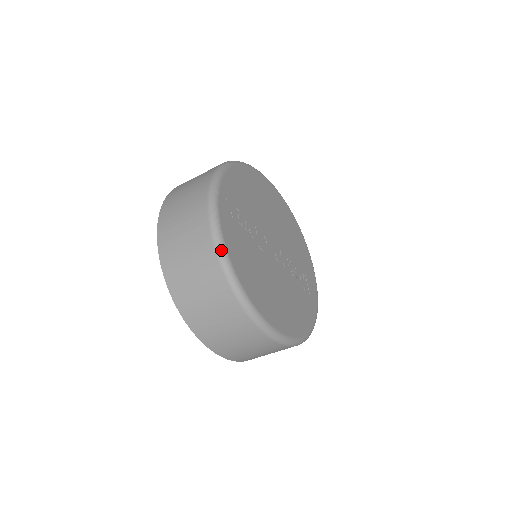
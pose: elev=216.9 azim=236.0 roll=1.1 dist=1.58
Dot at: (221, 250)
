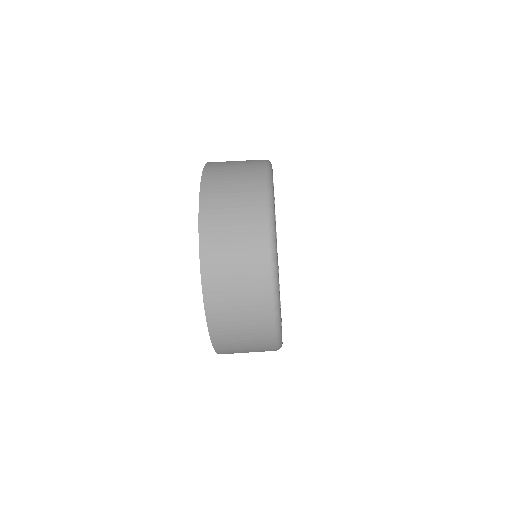
Dot at: (269, 162)
